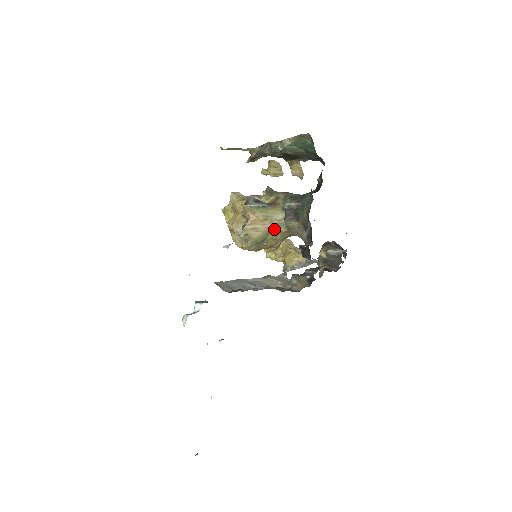
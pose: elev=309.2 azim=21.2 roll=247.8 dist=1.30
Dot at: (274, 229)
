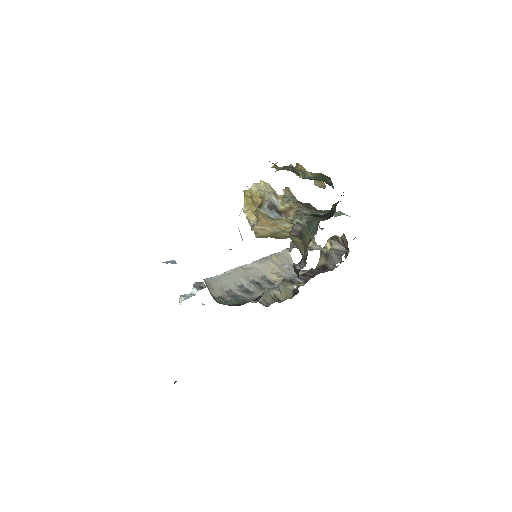
Dot at: (281, 233)
